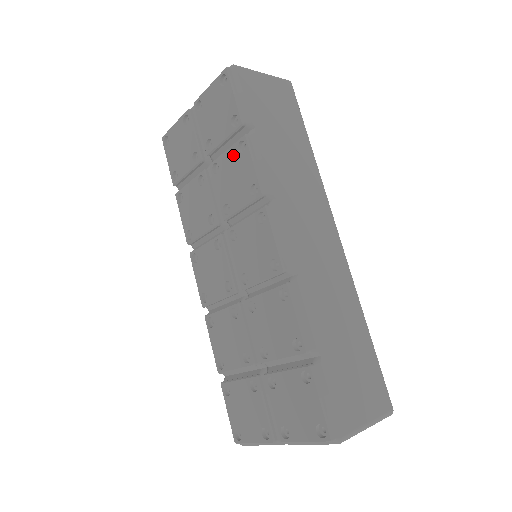
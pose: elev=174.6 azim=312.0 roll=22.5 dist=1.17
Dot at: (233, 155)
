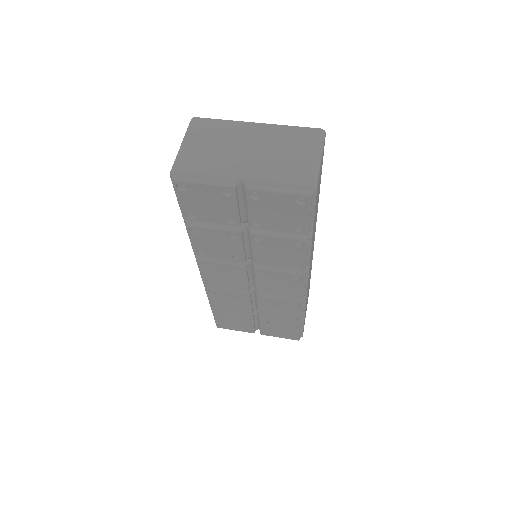
Dot at: (286, 244)
